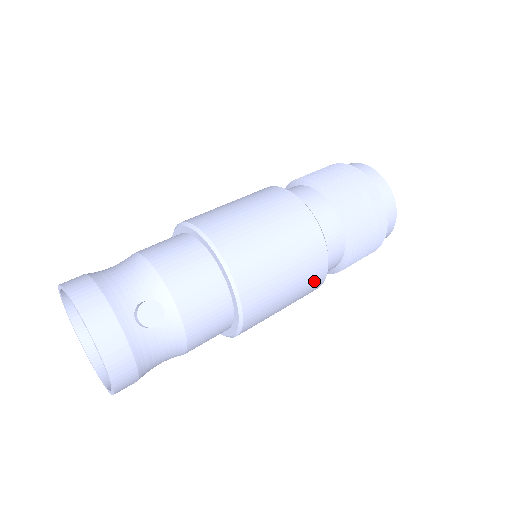
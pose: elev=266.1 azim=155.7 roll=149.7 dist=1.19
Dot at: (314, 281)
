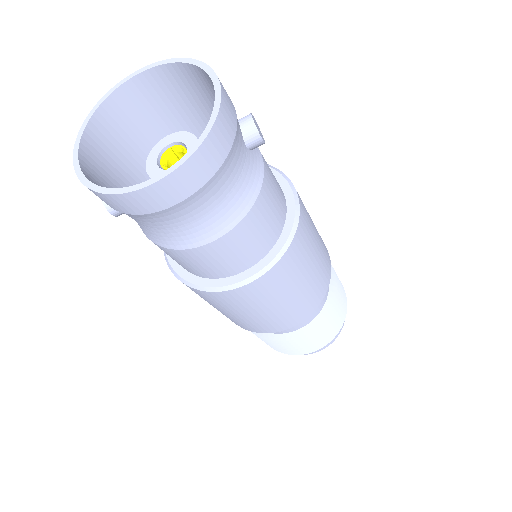
Dot at: (318, 291)
